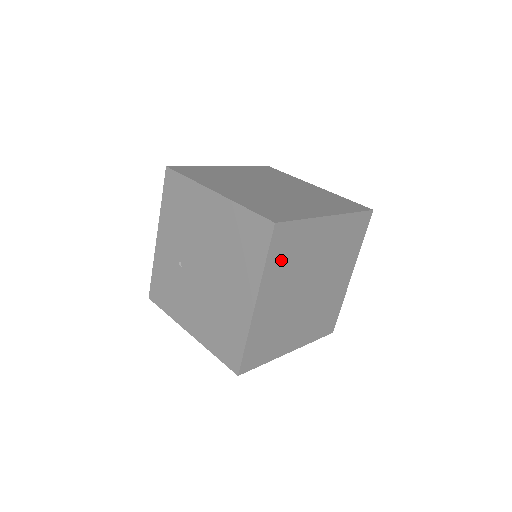
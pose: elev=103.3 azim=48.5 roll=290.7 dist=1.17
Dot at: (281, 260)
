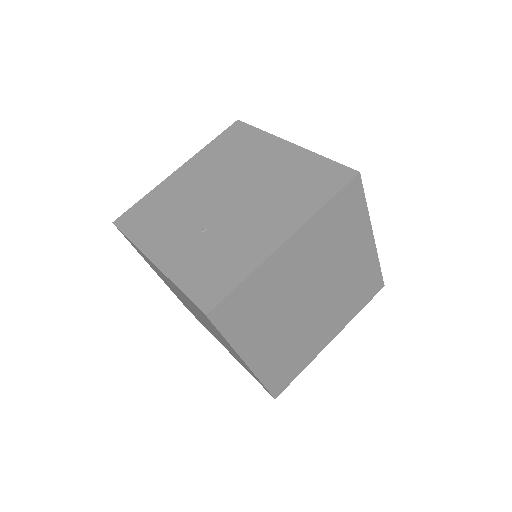
Dot at: occluded
